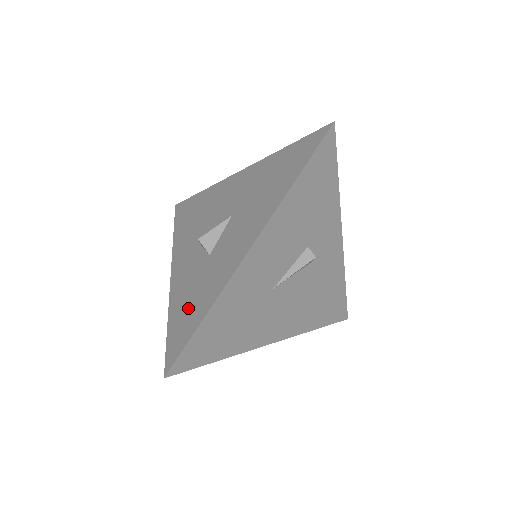
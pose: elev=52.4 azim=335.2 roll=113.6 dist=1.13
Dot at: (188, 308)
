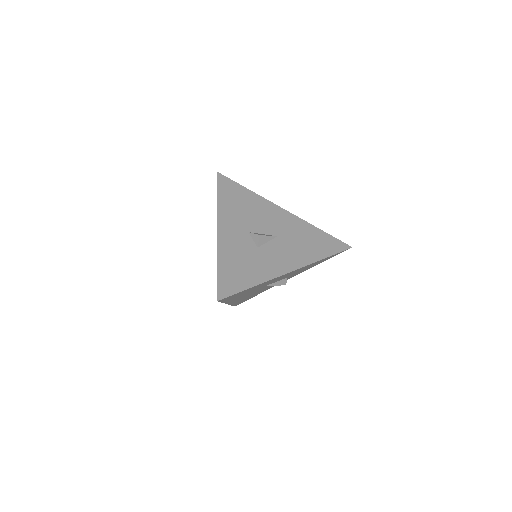
Dot at: (239, 270)
